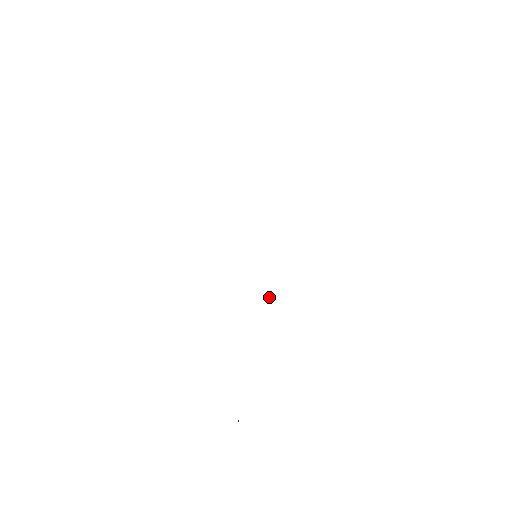
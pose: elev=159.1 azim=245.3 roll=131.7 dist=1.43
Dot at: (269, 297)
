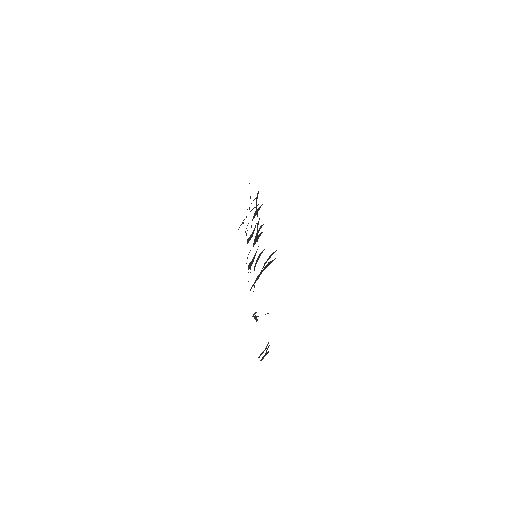
Dot at: occluded
